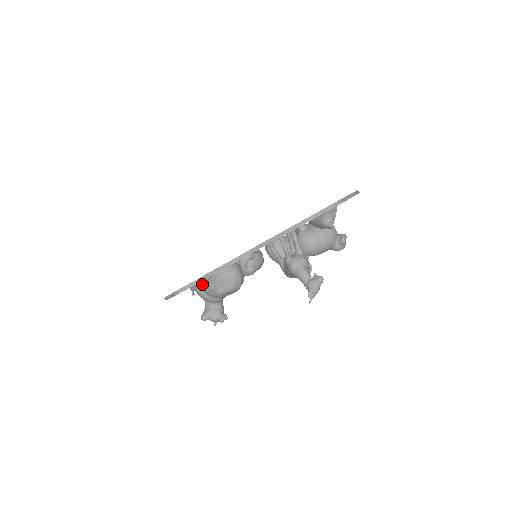
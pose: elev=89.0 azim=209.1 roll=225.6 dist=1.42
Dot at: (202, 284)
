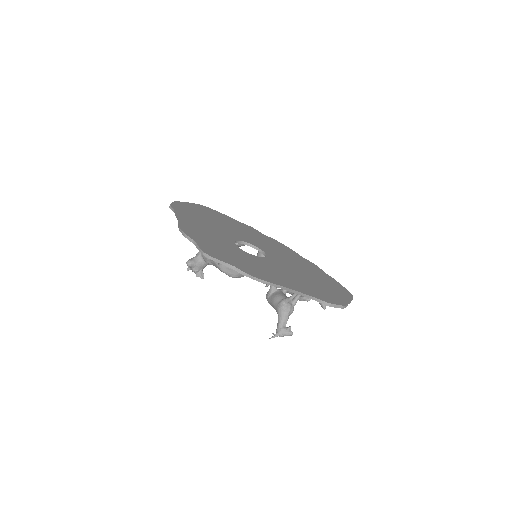
Dot at: occluded
